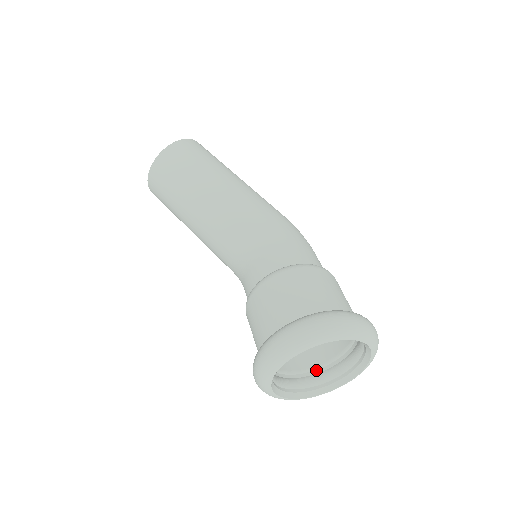
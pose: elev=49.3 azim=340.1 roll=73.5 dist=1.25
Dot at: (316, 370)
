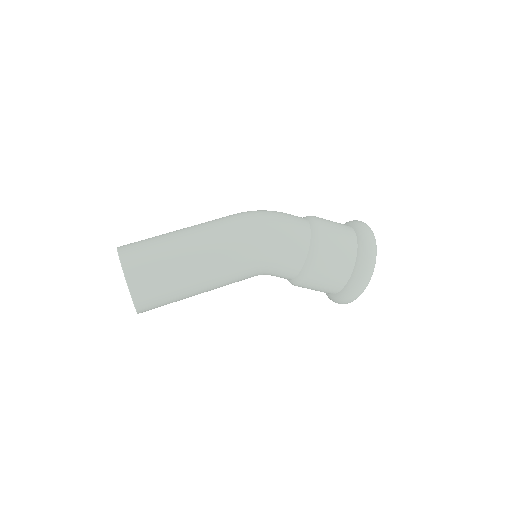
Dot at: occluded
